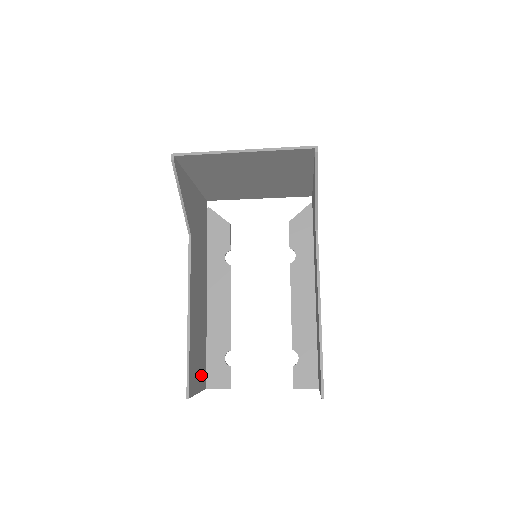
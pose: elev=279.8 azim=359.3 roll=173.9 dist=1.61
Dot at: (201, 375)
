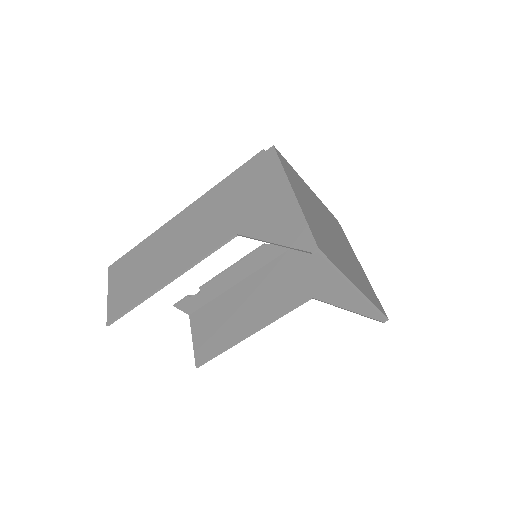
Dot at: (121, 277)
